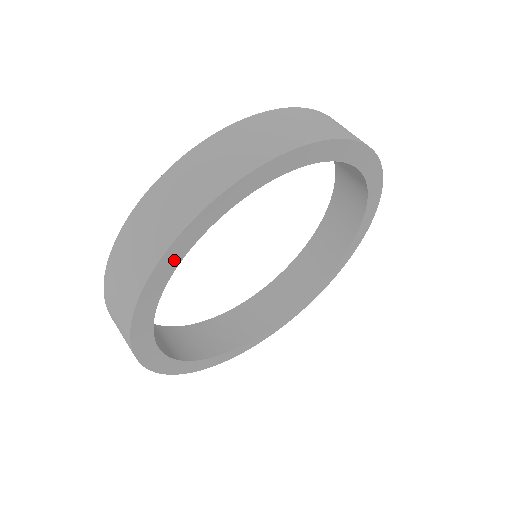
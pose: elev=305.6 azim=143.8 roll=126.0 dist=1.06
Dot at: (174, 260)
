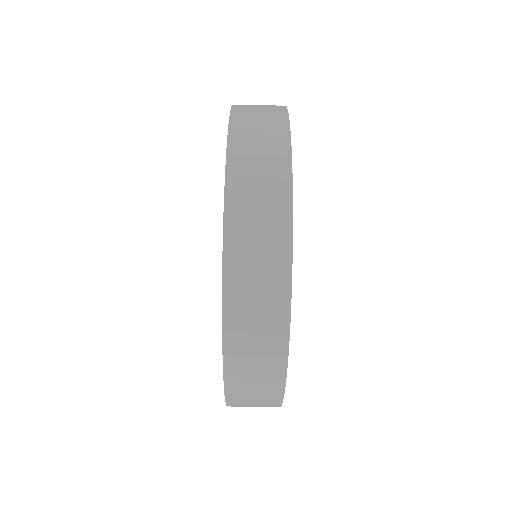
Dot at: occluded
